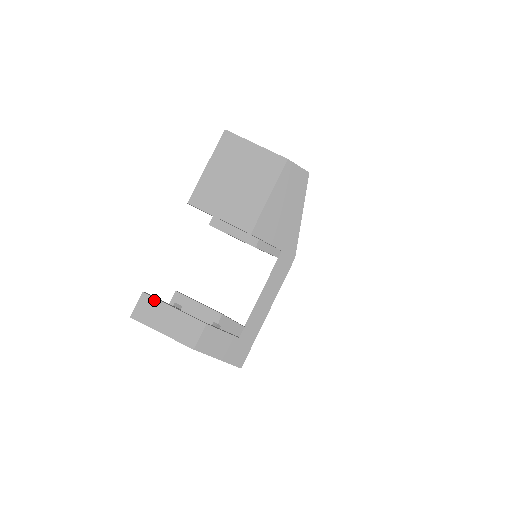
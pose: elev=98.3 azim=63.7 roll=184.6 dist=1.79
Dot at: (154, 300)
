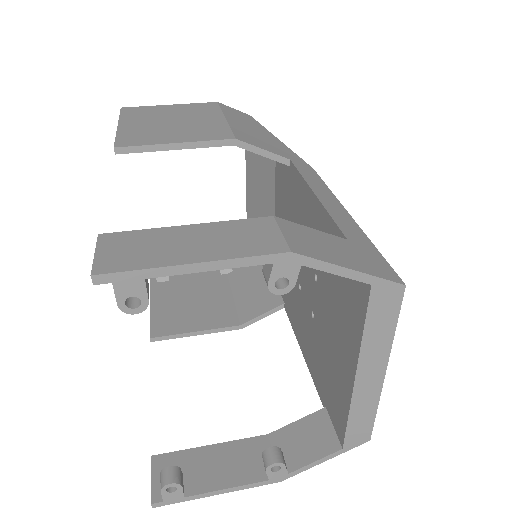
Dot at: (134, 233)
